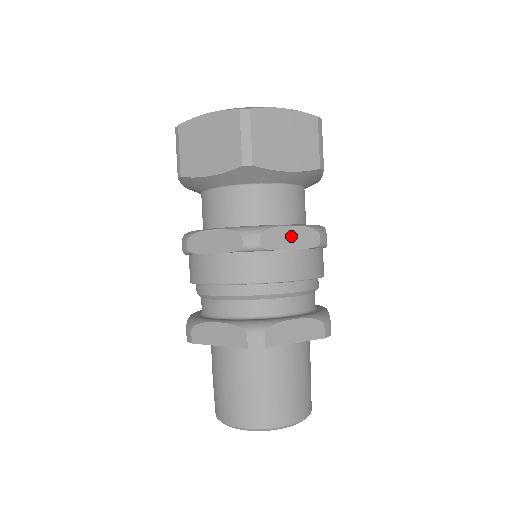
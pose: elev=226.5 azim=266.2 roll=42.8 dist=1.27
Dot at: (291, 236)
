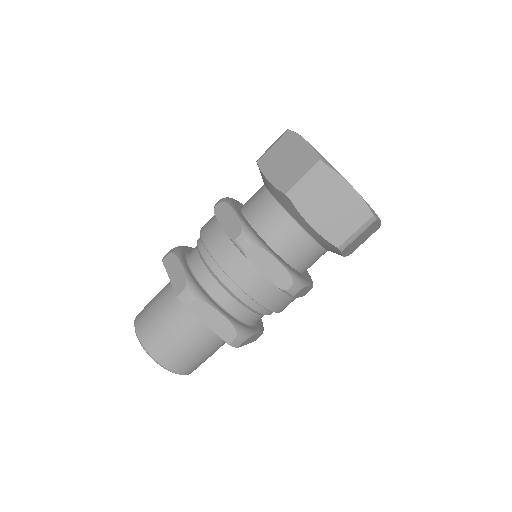
Dot at: (305, 290)
